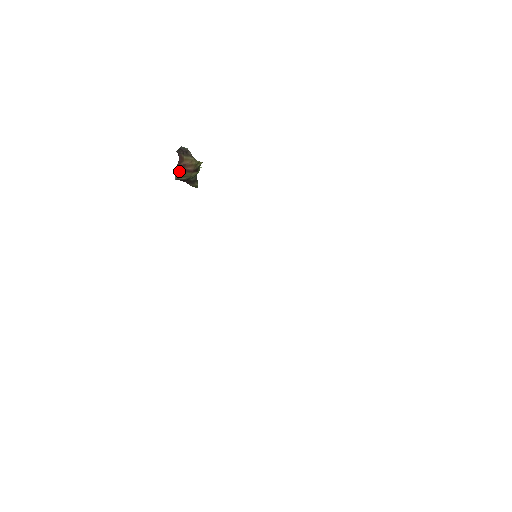
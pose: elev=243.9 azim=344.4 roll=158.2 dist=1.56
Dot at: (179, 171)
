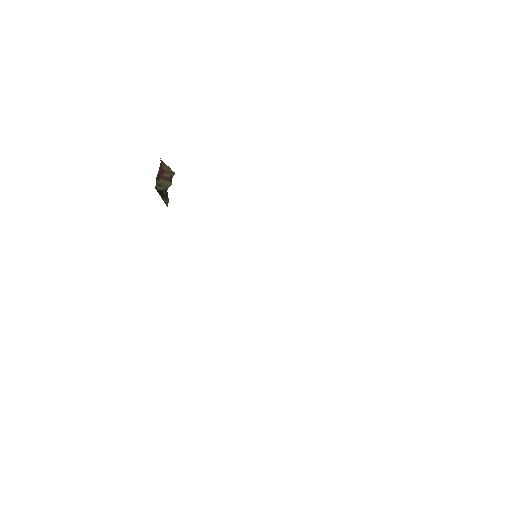
Dot at: (158, 177)
